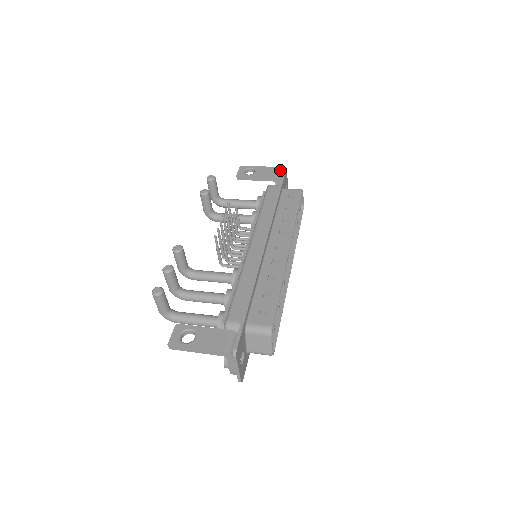
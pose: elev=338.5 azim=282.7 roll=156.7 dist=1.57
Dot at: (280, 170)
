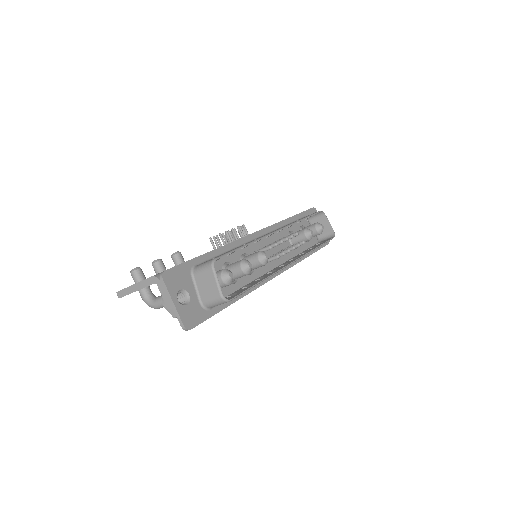
Dot at: occluded
